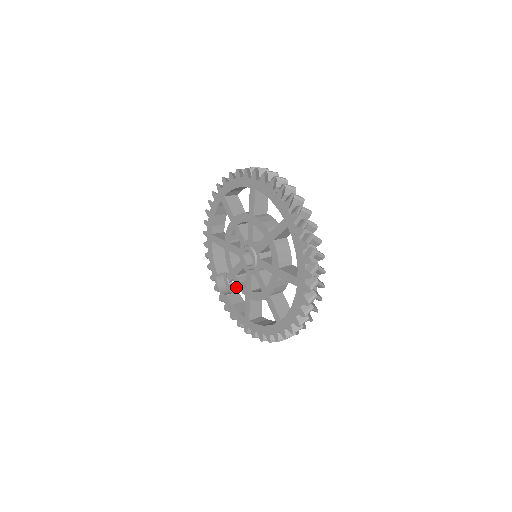
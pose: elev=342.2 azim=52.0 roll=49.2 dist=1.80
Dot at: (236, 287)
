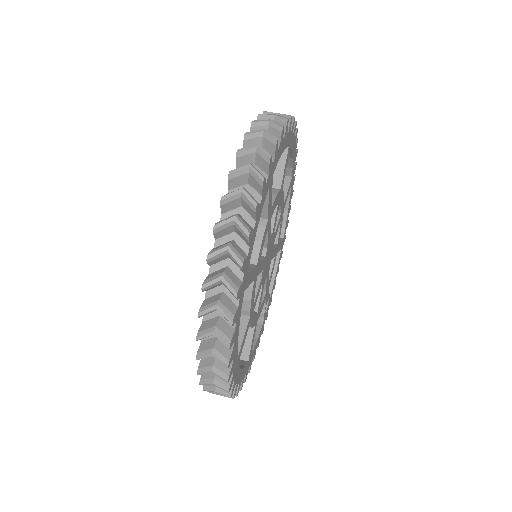
Dot at: (260, 315)
